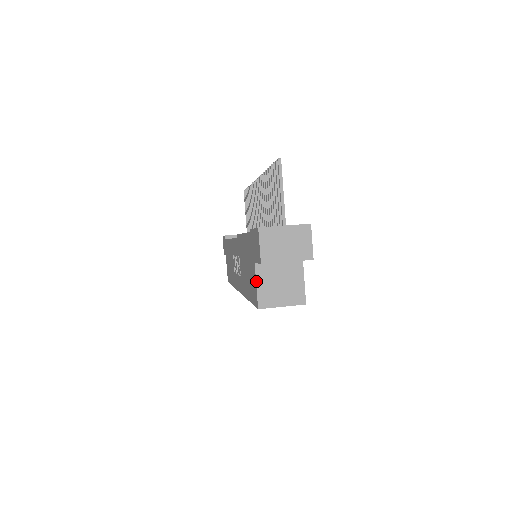
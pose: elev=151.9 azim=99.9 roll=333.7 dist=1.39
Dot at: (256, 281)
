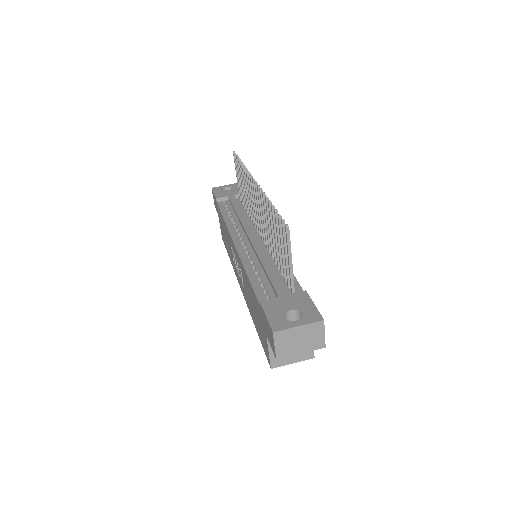
Dot at: (268, 349)
